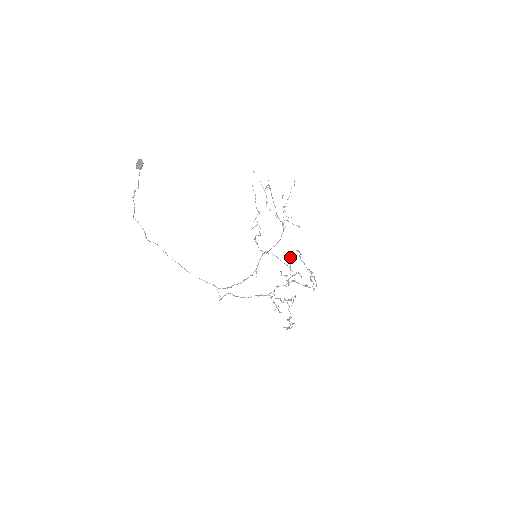
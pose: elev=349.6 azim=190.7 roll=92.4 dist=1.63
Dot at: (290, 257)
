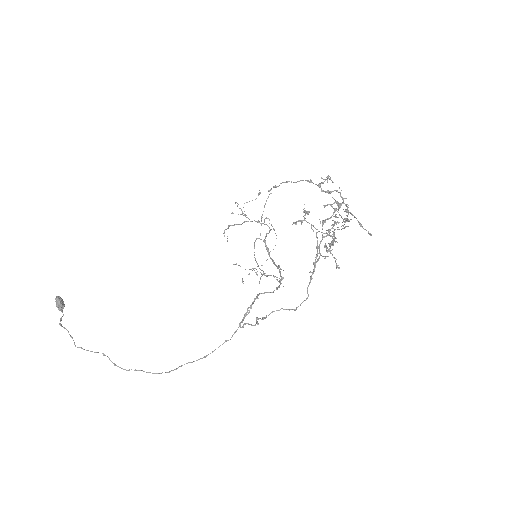
Dot at: occluded
